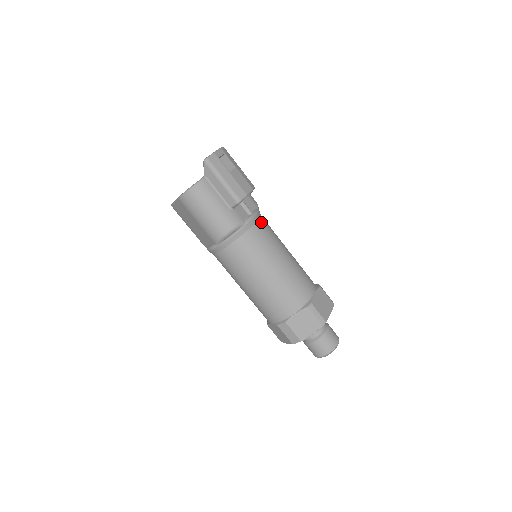
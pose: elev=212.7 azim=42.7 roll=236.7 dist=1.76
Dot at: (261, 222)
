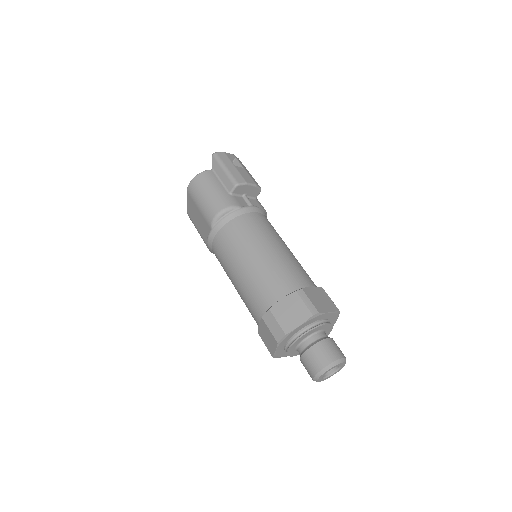
Dot at: (261, 215)
